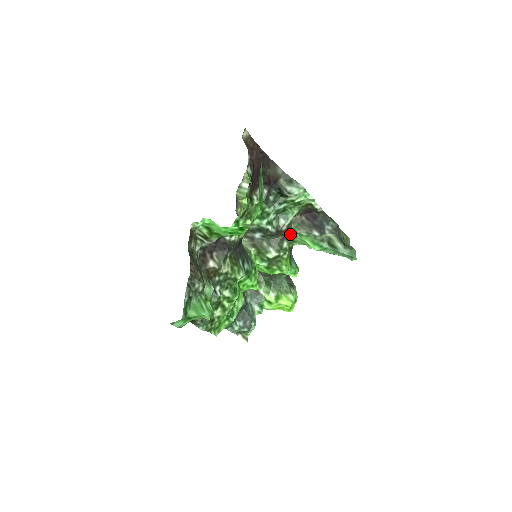
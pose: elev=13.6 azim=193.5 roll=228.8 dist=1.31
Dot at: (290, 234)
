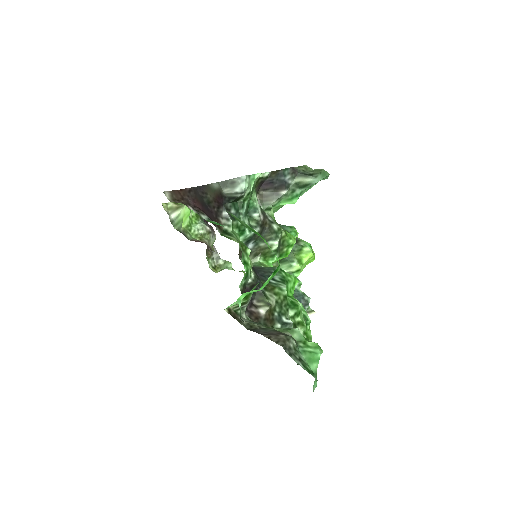
Dot at: (268, 215)
